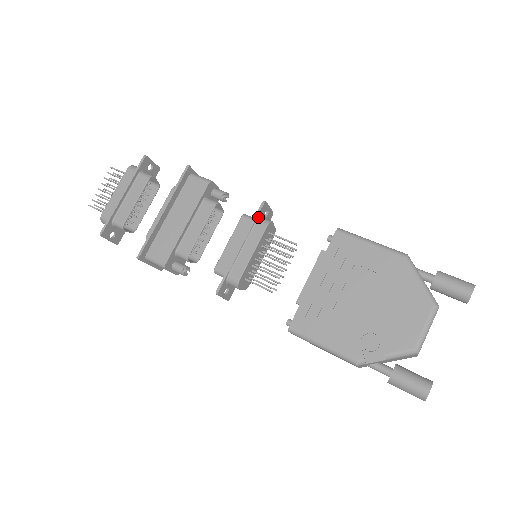
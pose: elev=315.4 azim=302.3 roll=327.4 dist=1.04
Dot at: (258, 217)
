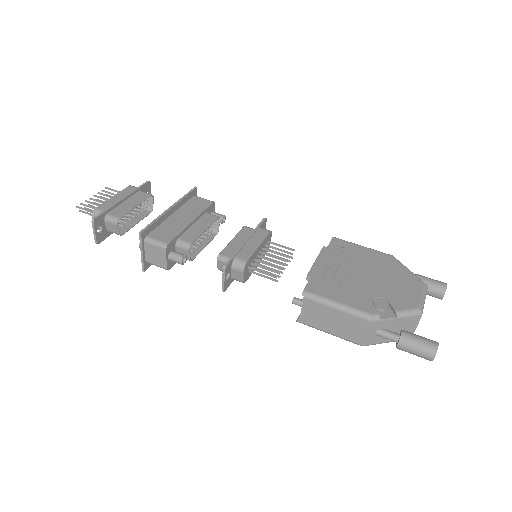
Dot at: (260, 226)
